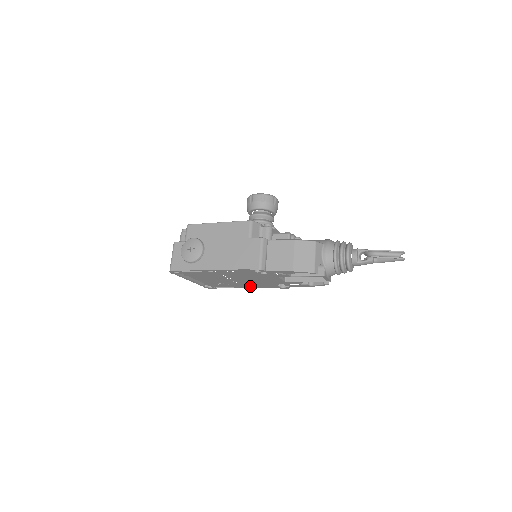
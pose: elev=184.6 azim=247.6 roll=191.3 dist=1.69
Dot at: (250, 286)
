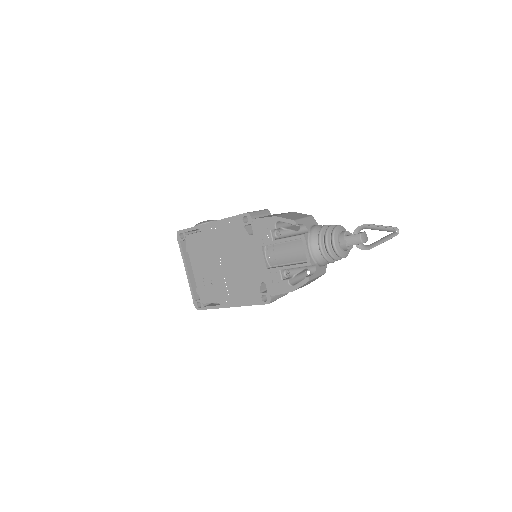
Dot at: (234, 297)
